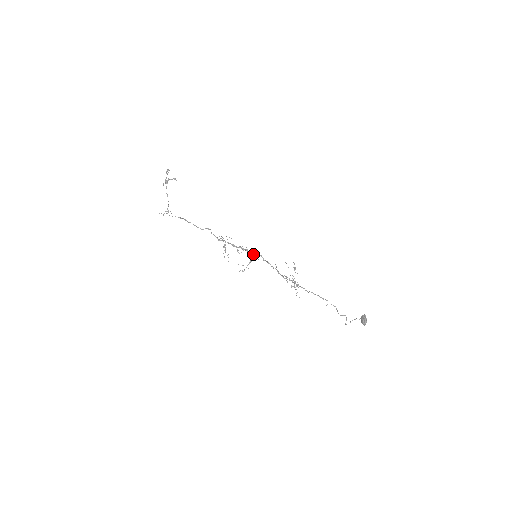
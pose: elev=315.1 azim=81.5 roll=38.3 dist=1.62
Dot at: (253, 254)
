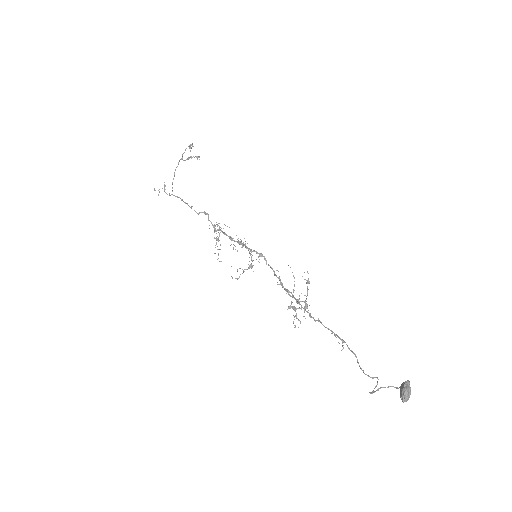
Dot at: (250, 251)
